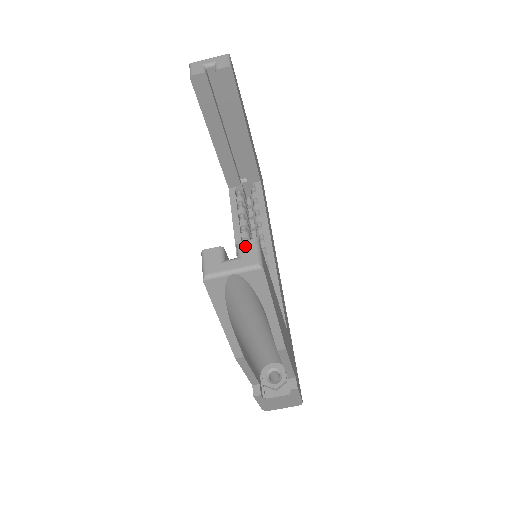
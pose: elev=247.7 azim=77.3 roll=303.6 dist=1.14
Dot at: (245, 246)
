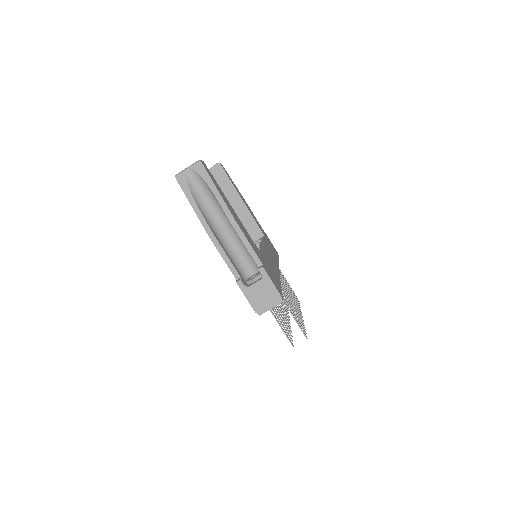
Dot at: occluded
